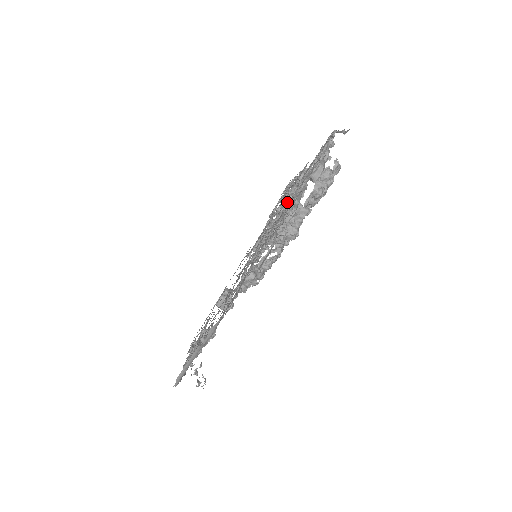
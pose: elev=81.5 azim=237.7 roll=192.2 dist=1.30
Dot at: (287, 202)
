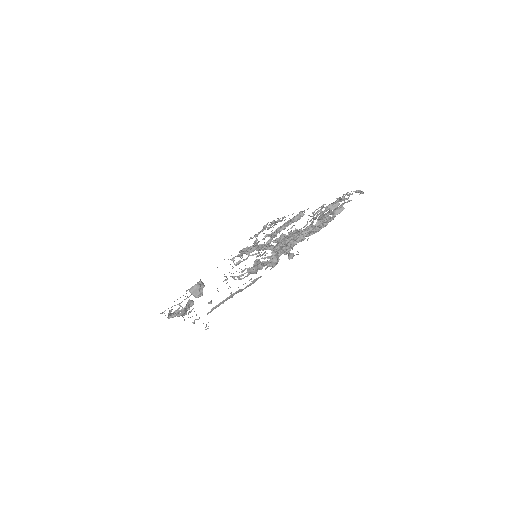
Dot at: (279, 230)
